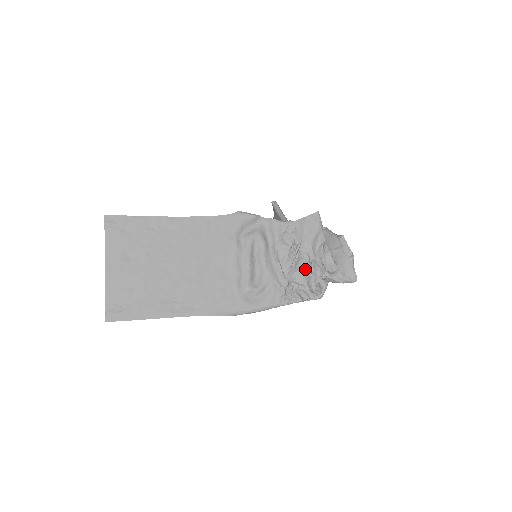
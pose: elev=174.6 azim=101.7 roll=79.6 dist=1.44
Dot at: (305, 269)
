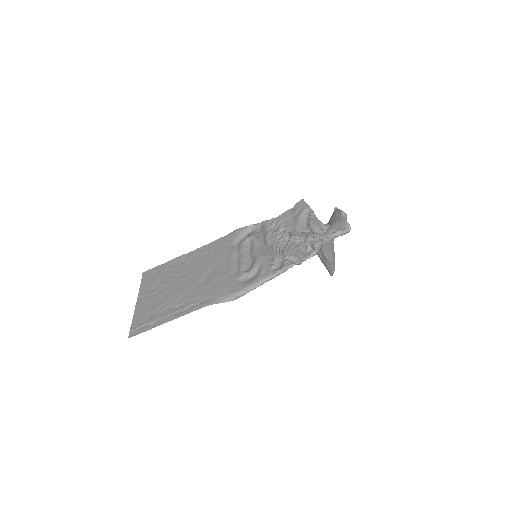
Dot at: (295, 241)
